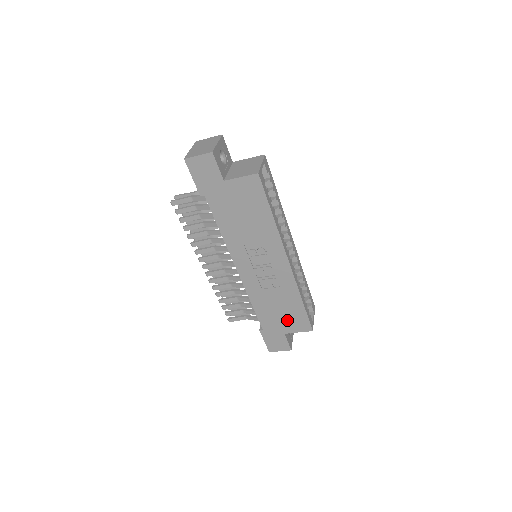
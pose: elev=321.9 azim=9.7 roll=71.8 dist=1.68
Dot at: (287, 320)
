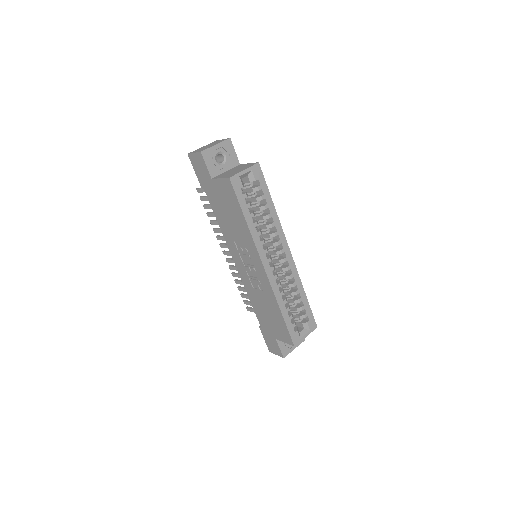
Dot at: (275, 326)
